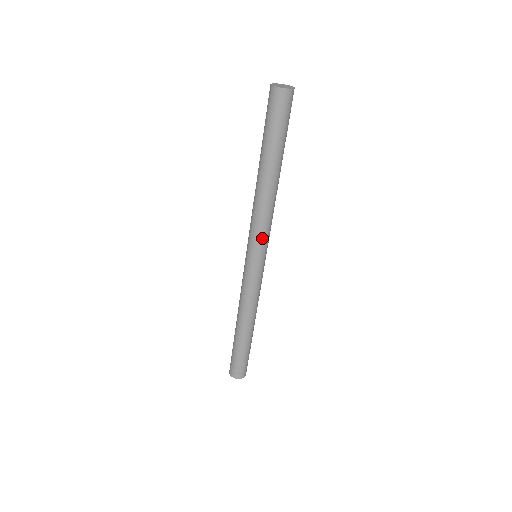
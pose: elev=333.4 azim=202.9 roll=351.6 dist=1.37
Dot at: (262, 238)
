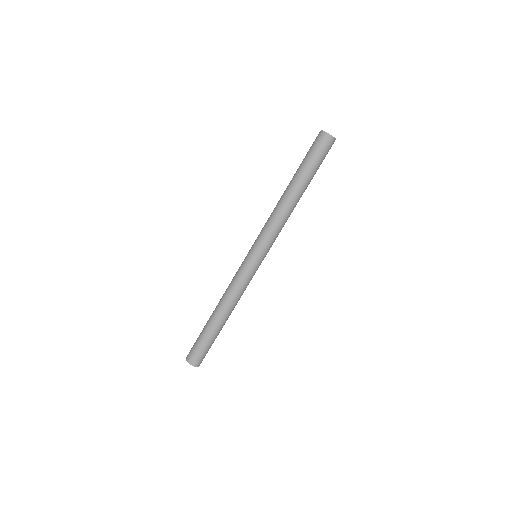
Dot at: occluded
